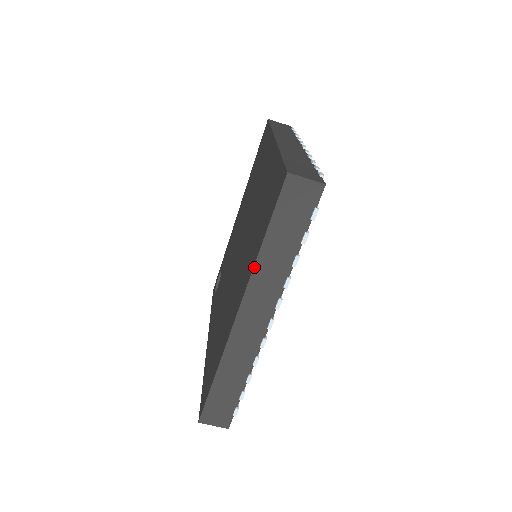
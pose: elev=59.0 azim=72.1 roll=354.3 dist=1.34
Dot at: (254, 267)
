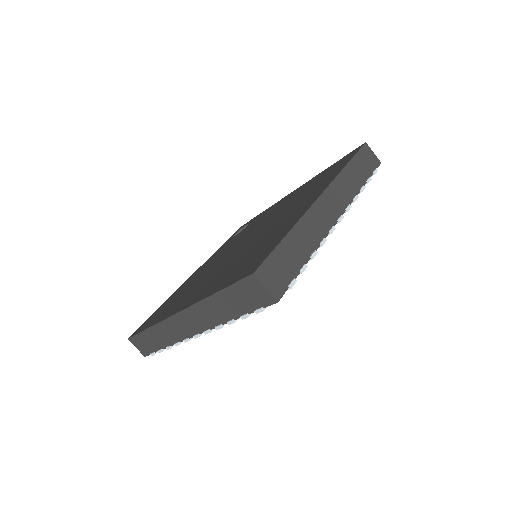
Dot at: (201, 301)
